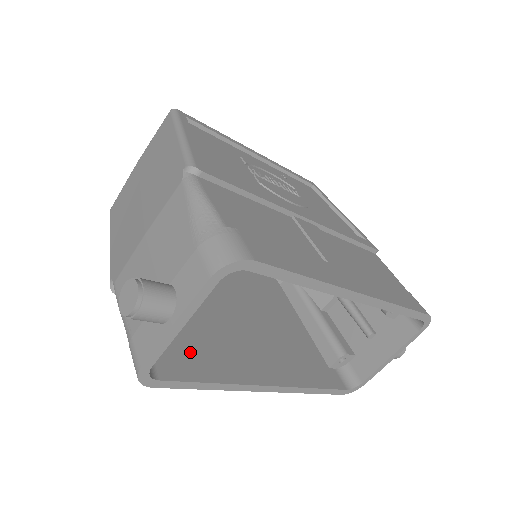
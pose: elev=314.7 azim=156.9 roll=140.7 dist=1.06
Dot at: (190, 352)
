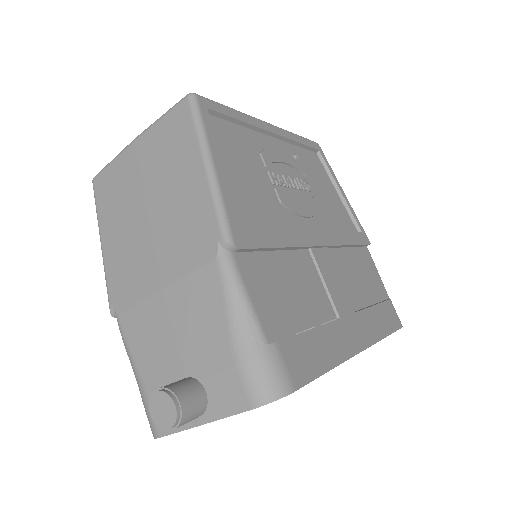
Dot at: occluded
